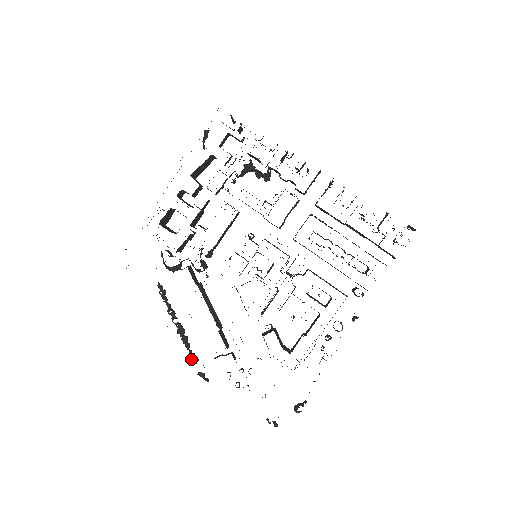
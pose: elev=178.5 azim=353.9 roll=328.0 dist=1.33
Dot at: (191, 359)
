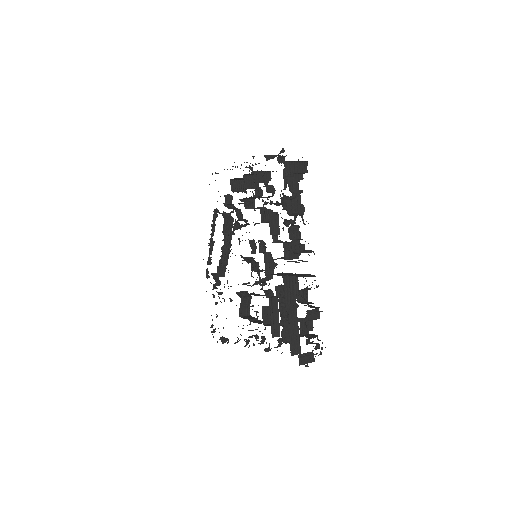
Dot at: (208, 260)
